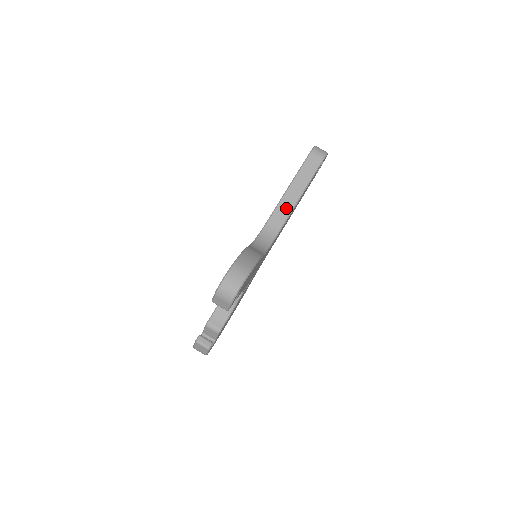
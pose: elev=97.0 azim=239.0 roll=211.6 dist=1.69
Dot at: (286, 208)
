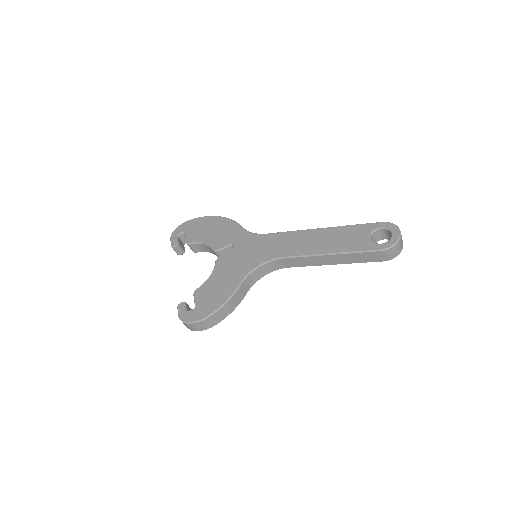
Dot at: (309, 262)
